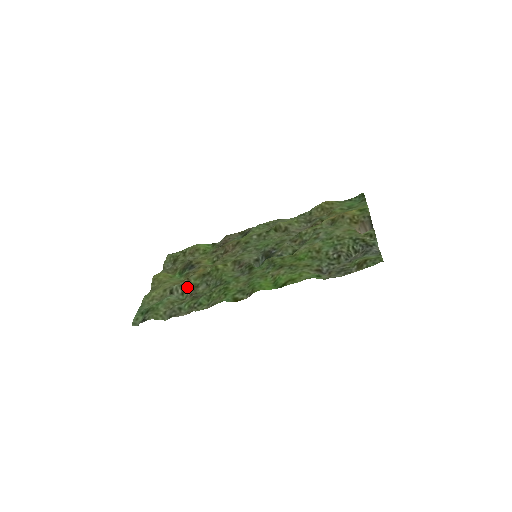
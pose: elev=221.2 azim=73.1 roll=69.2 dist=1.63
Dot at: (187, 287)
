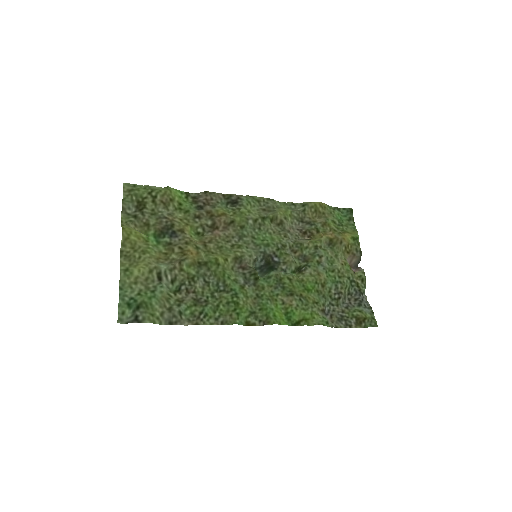
Dot at: (179, 275)
